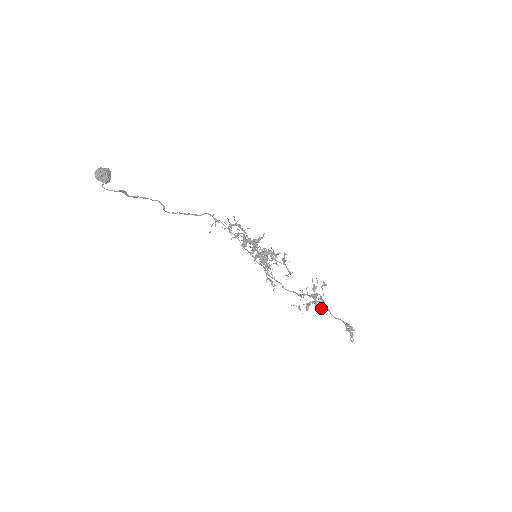
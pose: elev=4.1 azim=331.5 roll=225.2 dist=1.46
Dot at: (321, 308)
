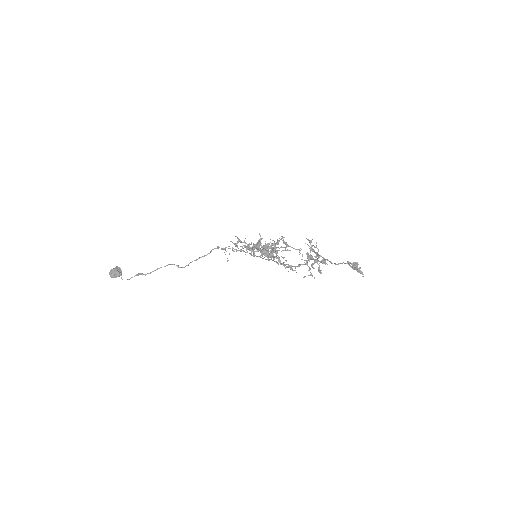
Dot at: occluded
